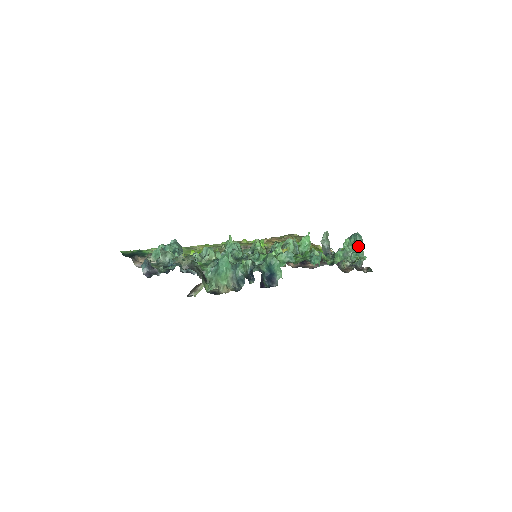
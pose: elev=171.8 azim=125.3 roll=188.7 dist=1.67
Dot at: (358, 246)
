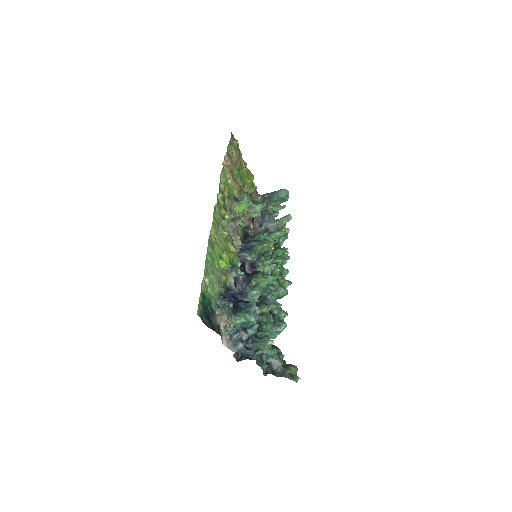
Dot at: occluded
